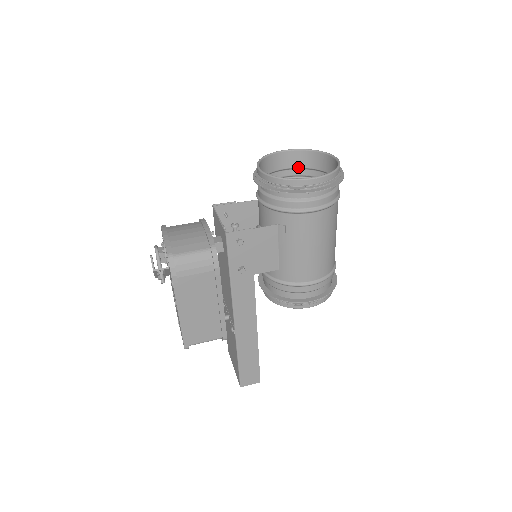
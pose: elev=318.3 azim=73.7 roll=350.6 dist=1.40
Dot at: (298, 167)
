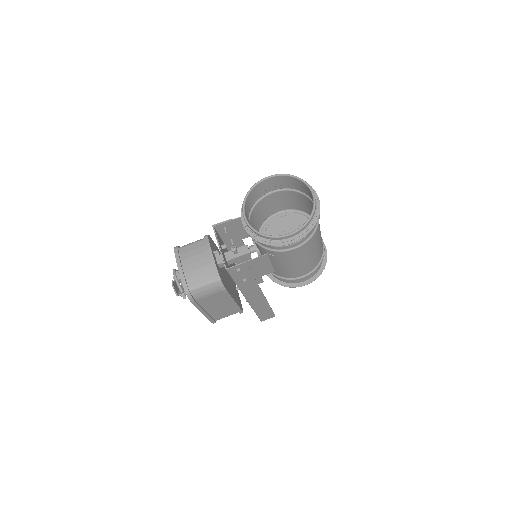
Dot at: (282, 185)
